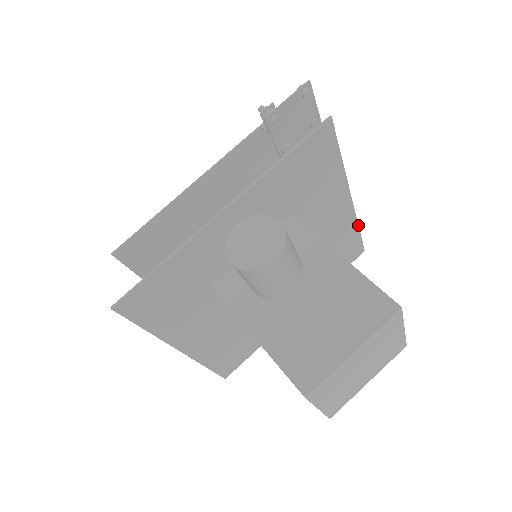
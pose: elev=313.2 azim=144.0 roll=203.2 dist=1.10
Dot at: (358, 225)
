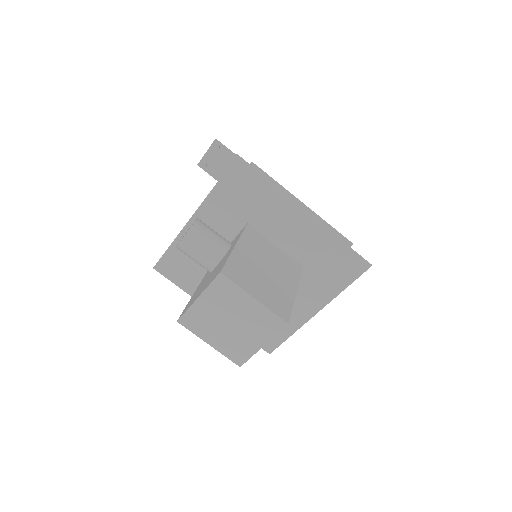
Dot at: (337, 238)
